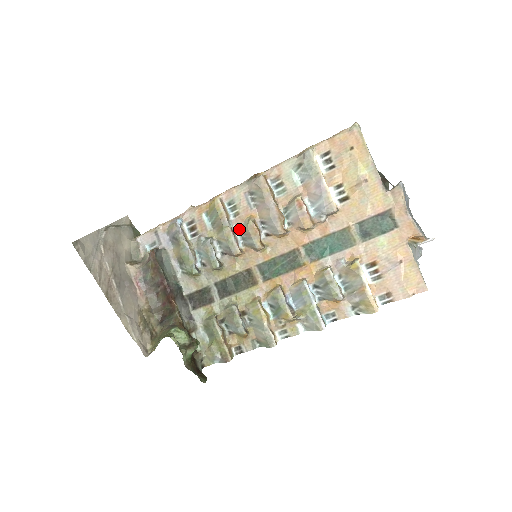
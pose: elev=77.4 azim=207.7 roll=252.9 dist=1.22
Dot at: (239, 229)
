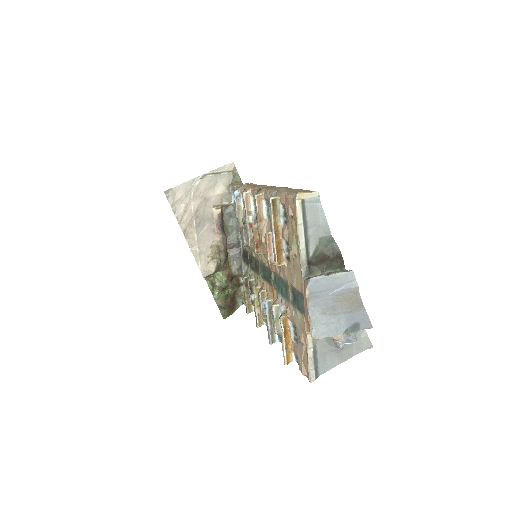
Dot at: occluded
